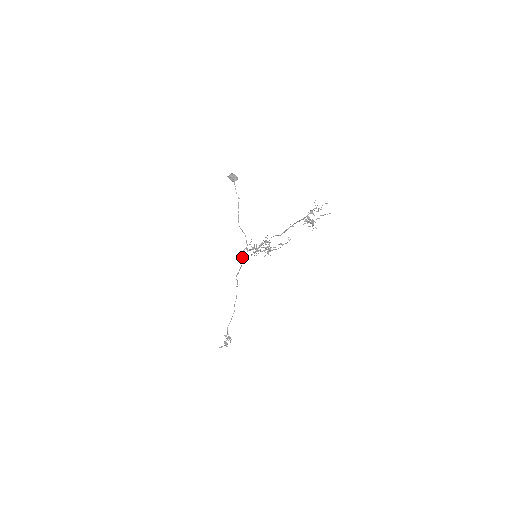
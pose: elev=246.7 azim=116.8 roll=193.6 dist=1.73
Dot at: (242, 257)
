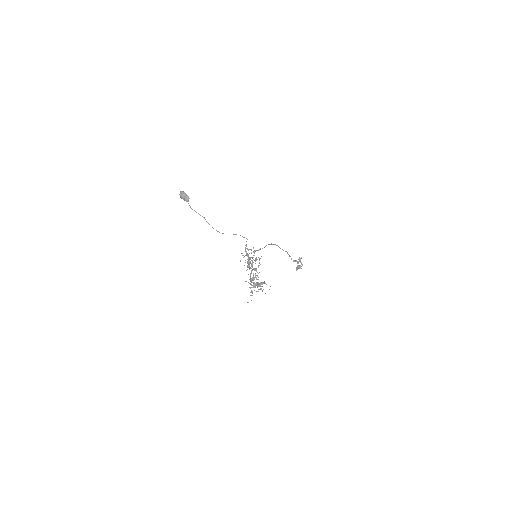
Dot at: occluded
